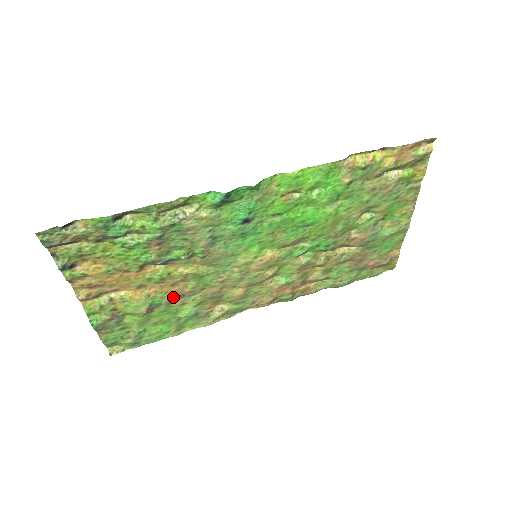
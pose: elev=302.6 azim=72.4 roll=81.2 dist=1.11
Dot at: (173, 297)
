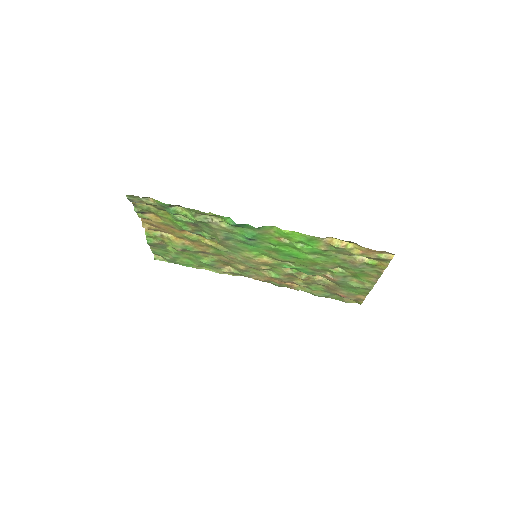
Dot at: (199, 251)
